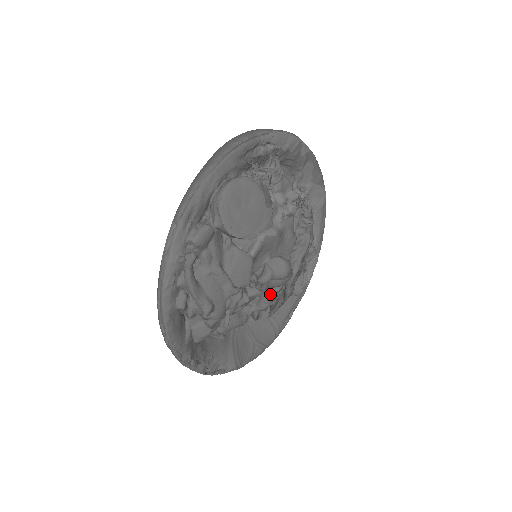
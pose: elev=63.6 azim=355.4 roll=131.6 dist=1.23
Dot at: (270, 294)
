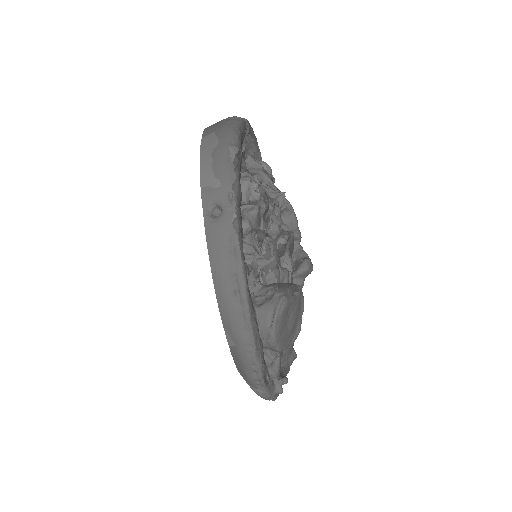
Dot at: occluded
